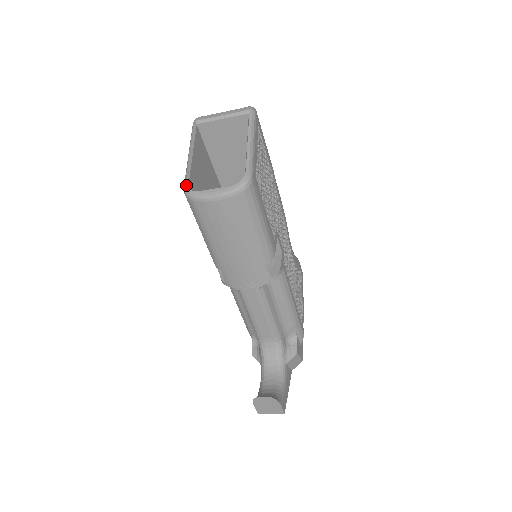
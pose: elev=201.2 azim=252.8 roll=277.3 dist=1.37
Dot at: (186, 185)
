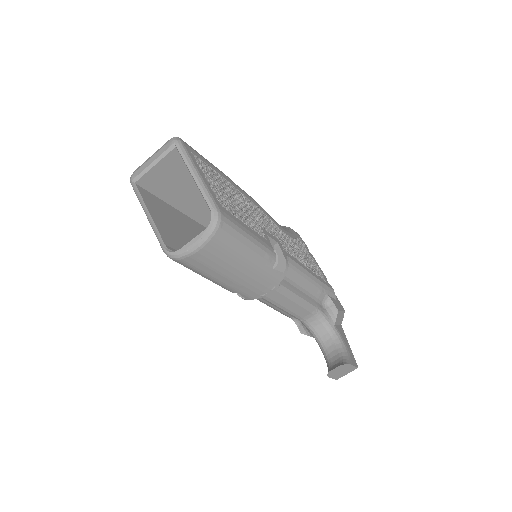
Dot at: (164, 249)
